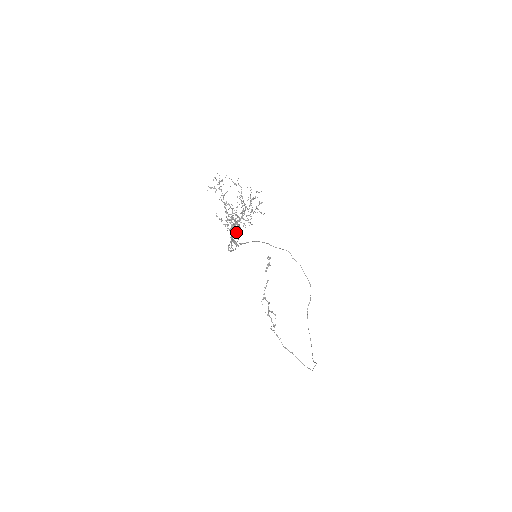
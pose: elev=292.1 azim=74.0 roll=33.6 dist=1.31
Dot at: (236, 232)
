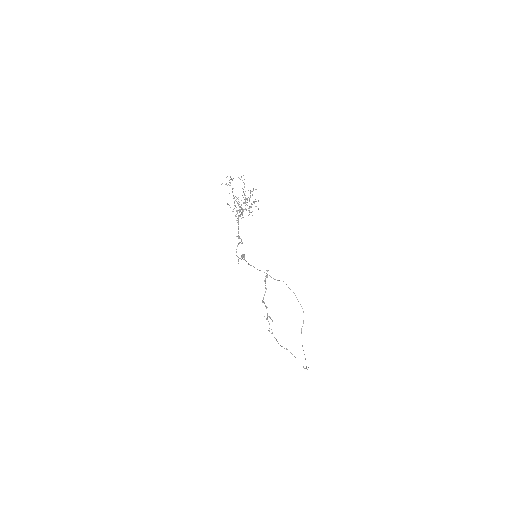
Dot at: occluded
